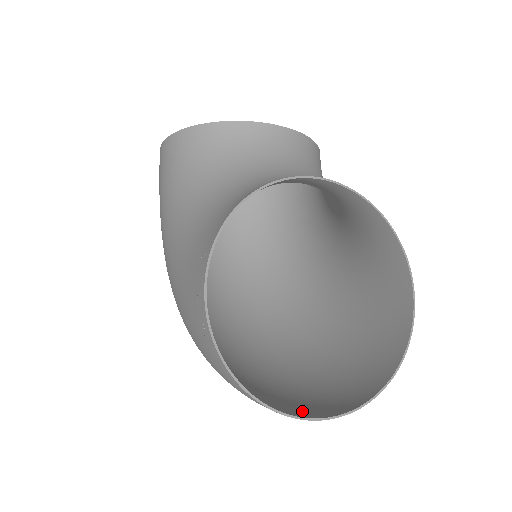
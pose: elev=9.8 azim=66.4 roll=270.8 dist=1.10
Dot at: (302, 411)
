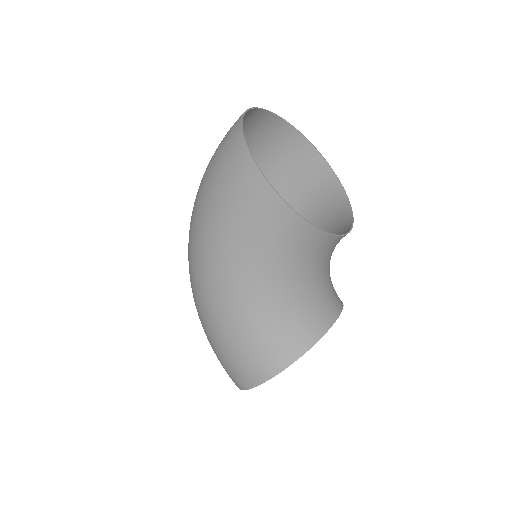
Dot at: occluded
